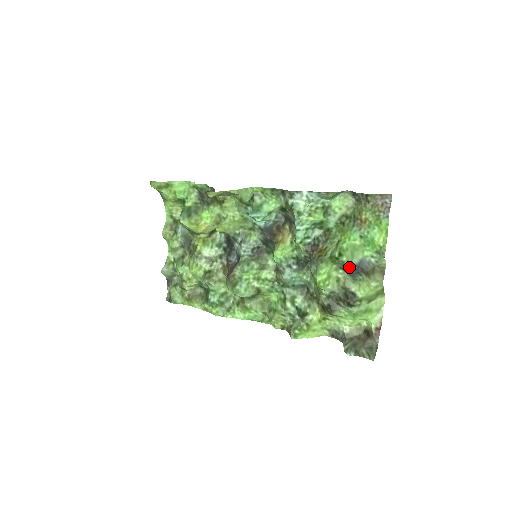
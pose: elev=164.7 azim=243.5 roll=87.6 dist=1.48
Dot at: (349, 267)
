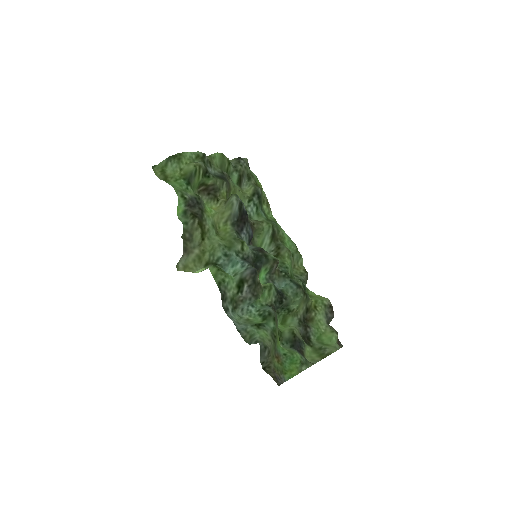
Dot at: (292, 343)
